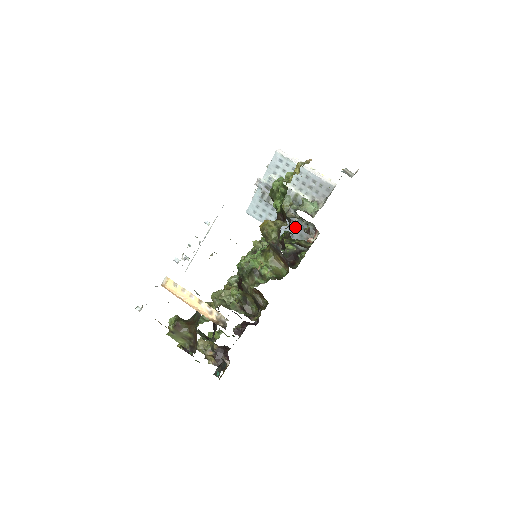
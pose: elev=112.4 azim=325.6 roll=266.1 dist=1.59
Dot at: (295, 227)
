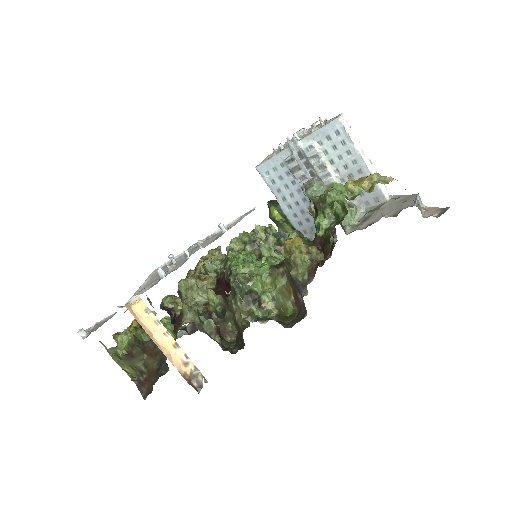
Dot at: (310, 216)
